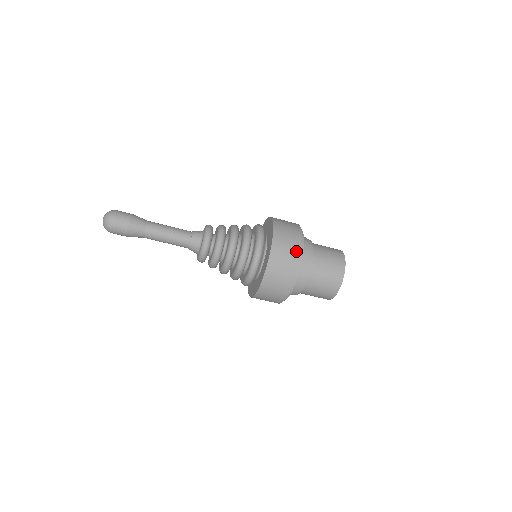
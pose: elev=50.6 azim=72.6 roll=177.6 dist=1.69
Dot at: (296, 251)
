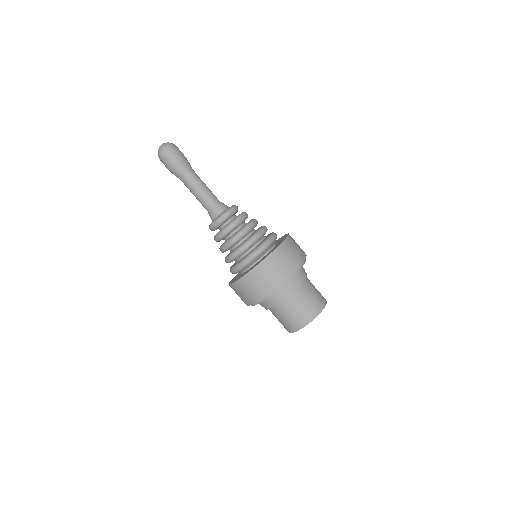
Dot at: (302, 255)
